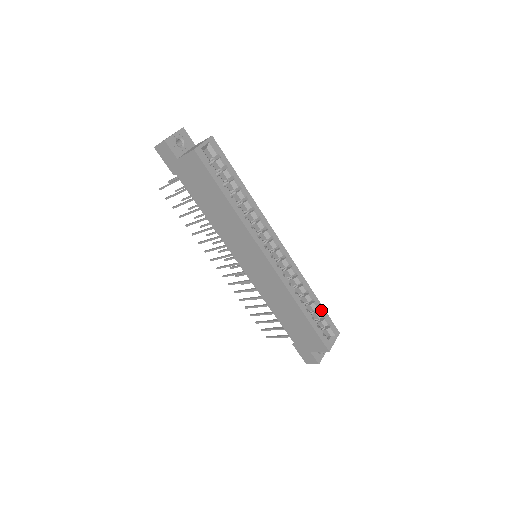
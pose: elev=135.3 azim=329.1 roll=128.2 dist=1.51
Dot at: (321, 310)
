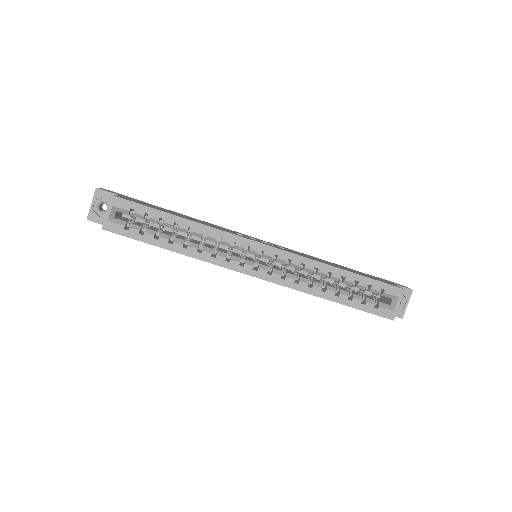
Dot at: (361, 281)
